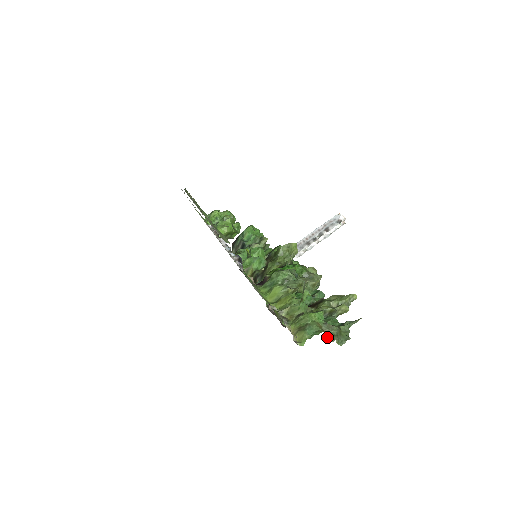
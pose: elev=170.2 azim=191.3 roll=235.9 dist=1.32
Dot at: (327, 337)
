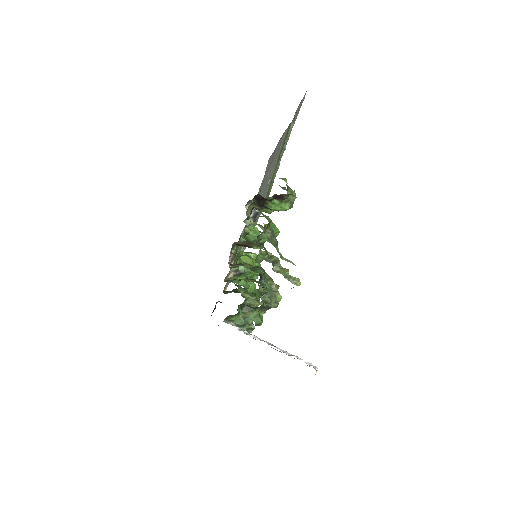
Dot at: (264, 233)
